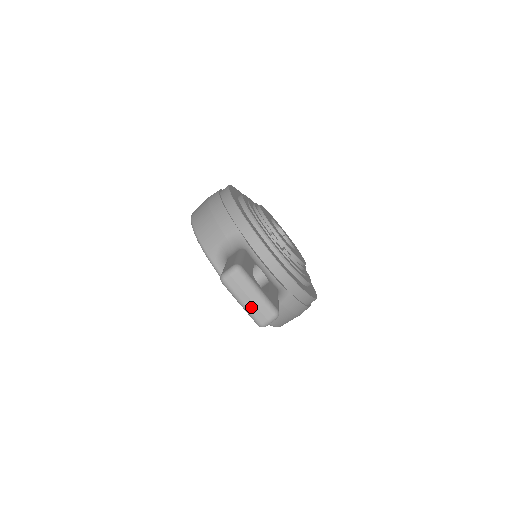
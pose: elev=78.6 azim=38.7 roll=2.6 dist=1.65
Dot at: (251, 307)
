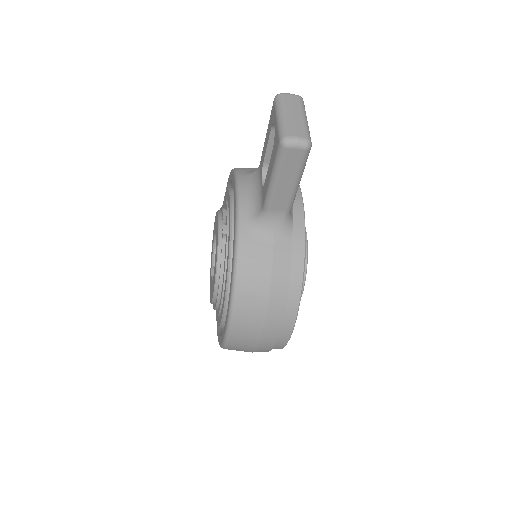
Dot at: (289, 120)
